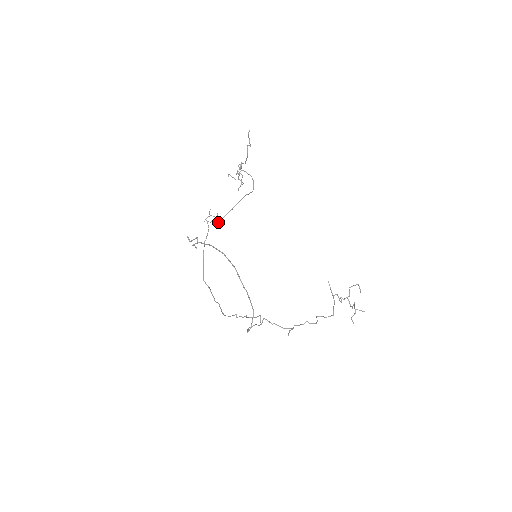
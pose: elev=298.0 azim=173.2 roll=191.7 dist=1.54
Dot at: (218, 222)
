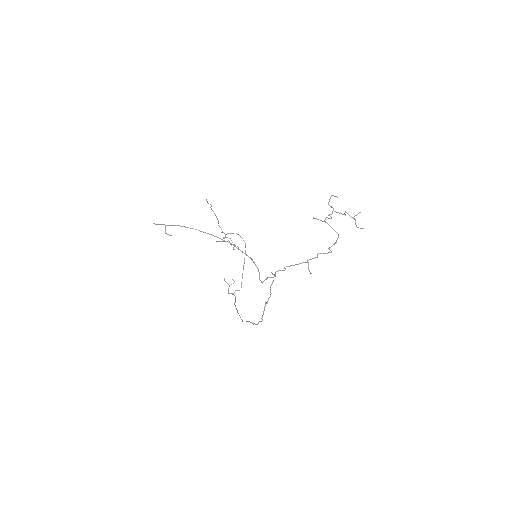
Dot at: occluded
